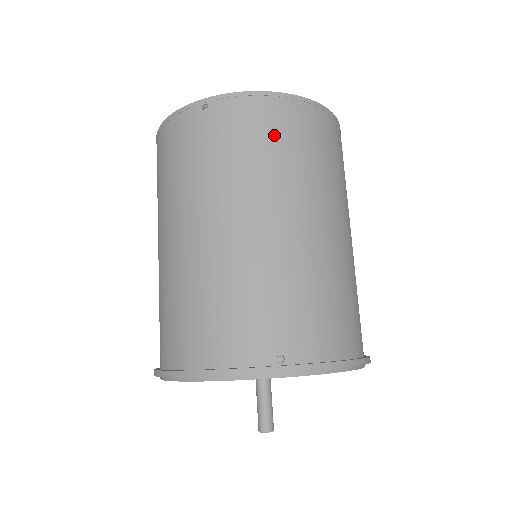
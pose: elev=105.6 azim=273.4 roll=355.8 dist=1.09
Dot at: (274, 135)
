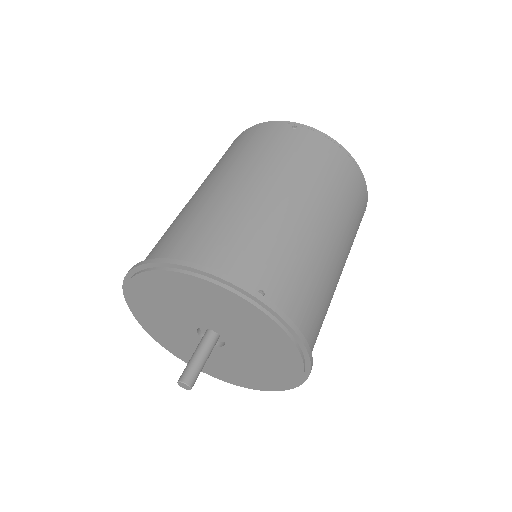
Dot at: (332, 168)
